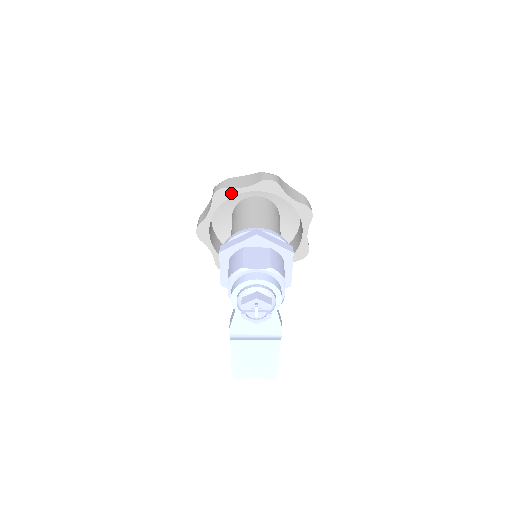
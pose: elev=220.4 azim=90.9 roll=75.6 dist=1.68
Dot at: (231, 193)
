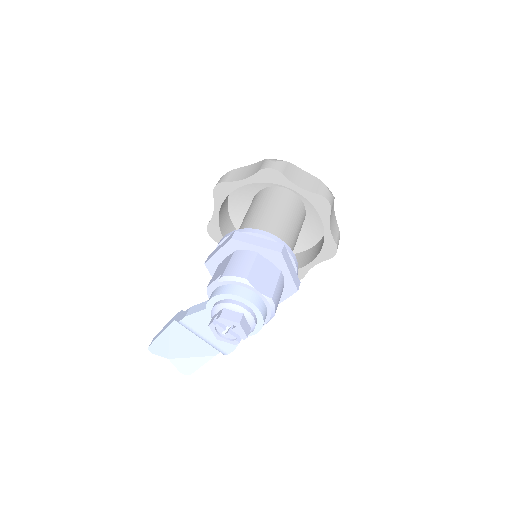
Dot at: (281, 181)
